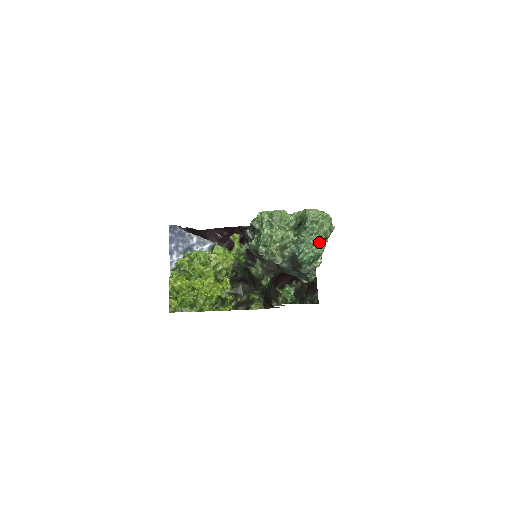
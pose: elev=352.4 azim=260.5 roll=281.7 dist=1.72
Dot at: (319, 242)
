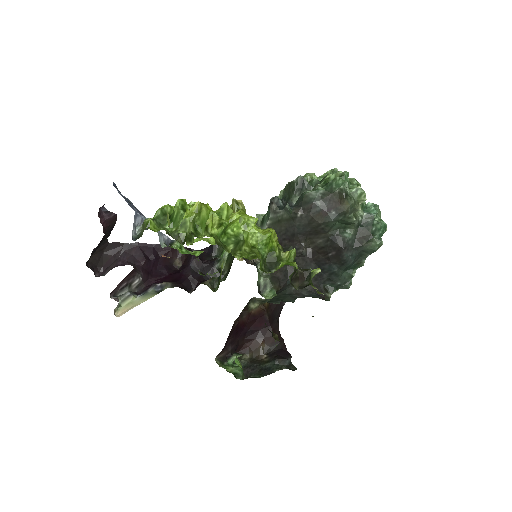
Dot at: occluded
